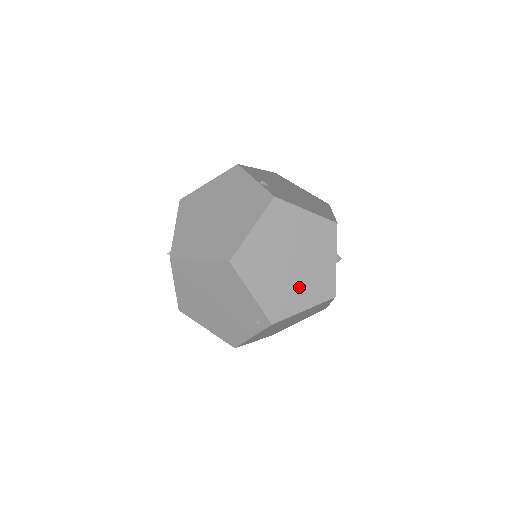
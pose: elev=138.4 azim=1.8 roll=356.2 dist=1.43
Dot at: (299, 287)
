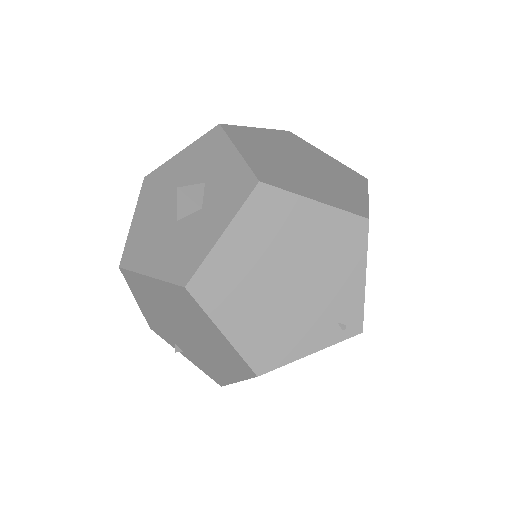
Dot at: occluded
